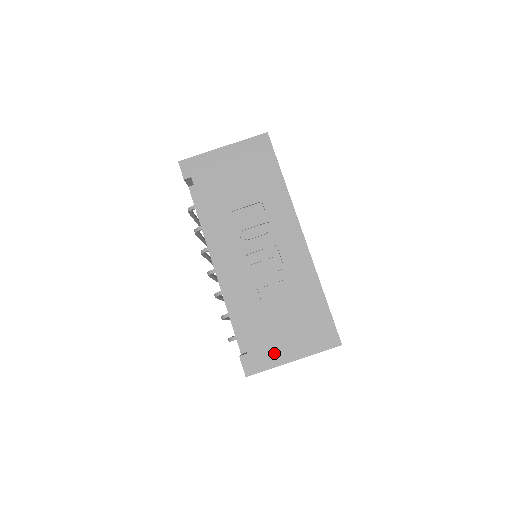
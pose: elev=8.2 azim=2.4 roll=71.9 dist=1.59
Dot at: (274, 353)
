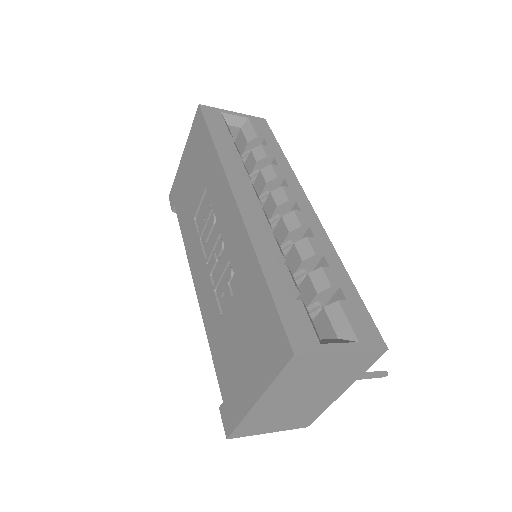
Dot at: (240, 394)
